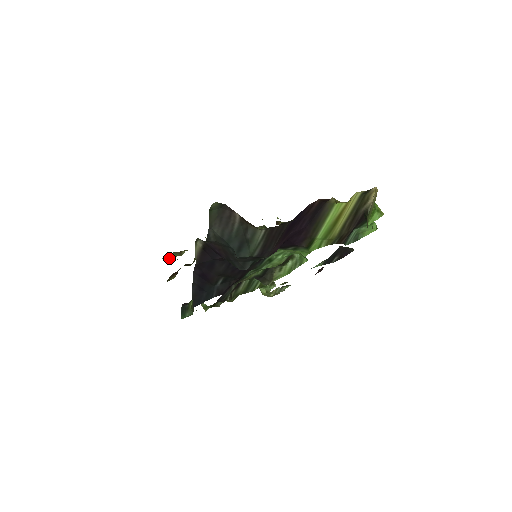
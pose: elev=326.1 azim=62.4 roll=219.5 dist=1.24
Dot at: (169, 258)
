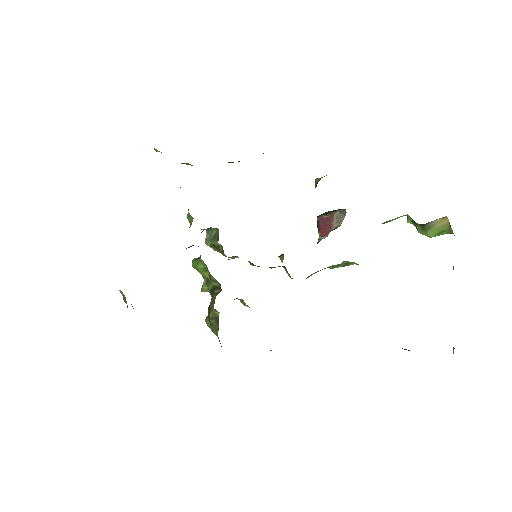
Dot at: occluded
